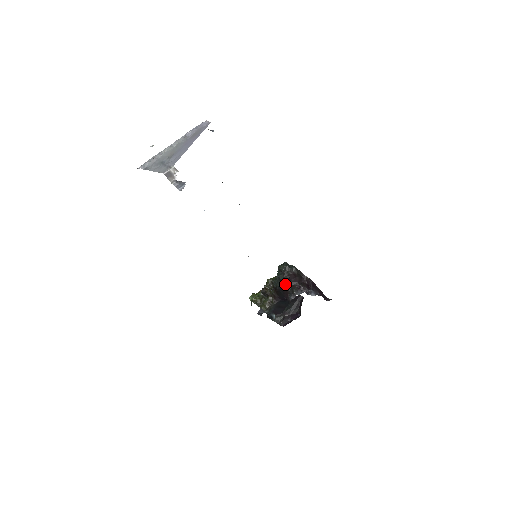
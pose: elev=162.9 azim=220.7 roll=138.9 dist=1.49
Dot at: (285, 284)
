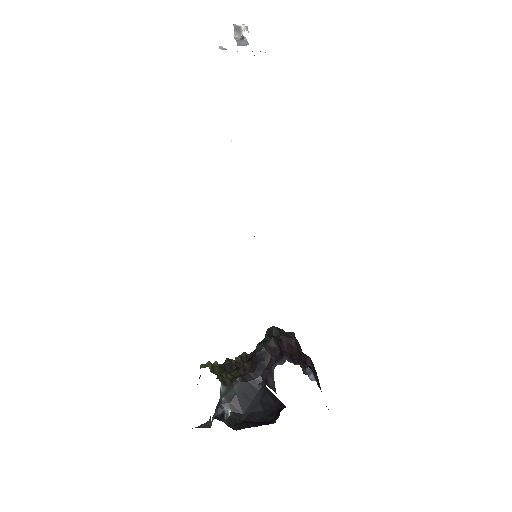
Dot at: (272, 346)
